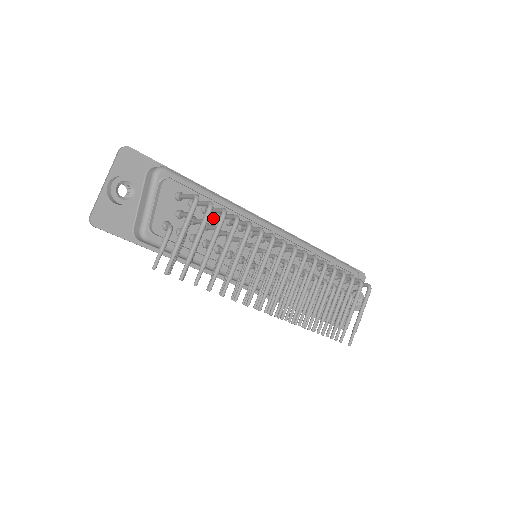
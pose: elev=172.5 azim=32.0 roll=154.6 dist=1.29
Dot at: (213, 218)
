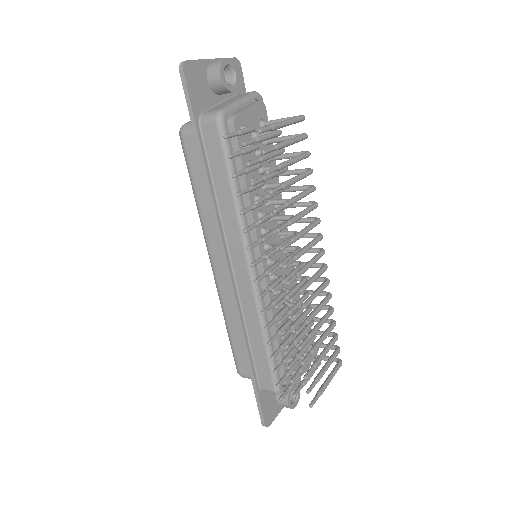
Dot at: occluded
